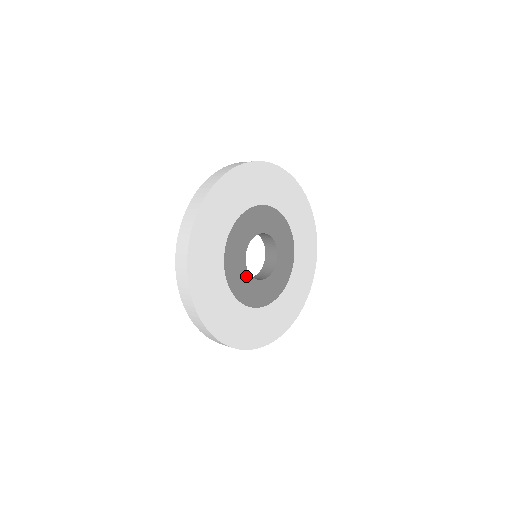
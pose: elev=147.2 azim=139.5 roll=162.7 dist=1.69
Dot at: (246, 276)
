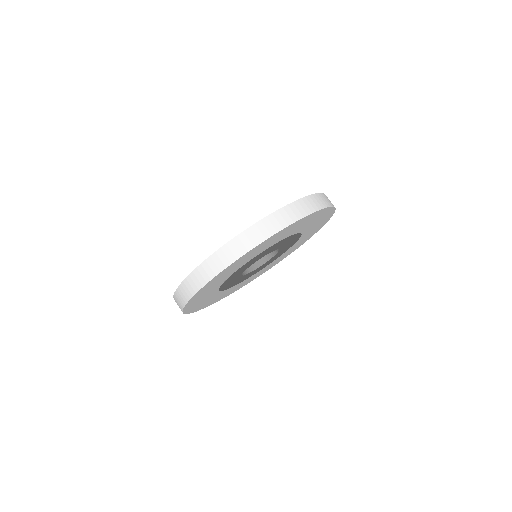
Dot at: (239, 278)
